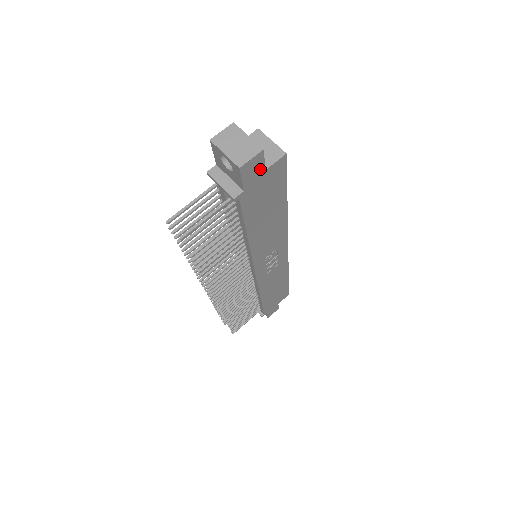
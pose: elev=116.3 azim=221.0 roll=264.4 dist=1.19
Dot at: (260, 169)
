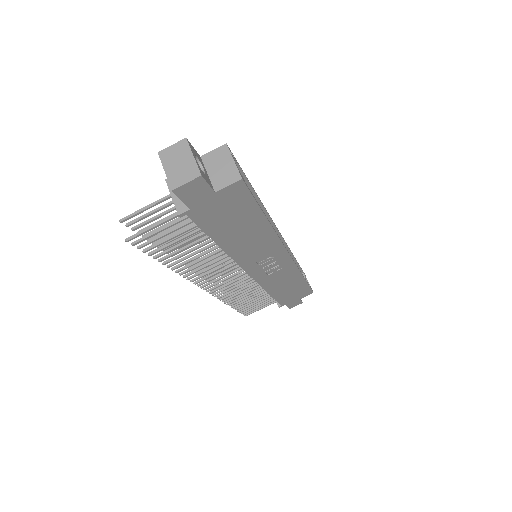
Dot at: (206, 191)
